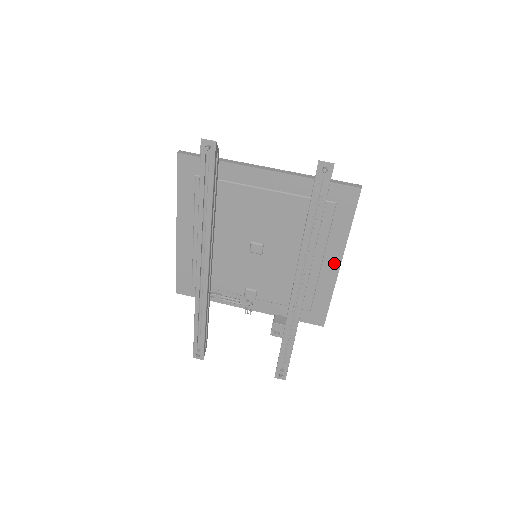
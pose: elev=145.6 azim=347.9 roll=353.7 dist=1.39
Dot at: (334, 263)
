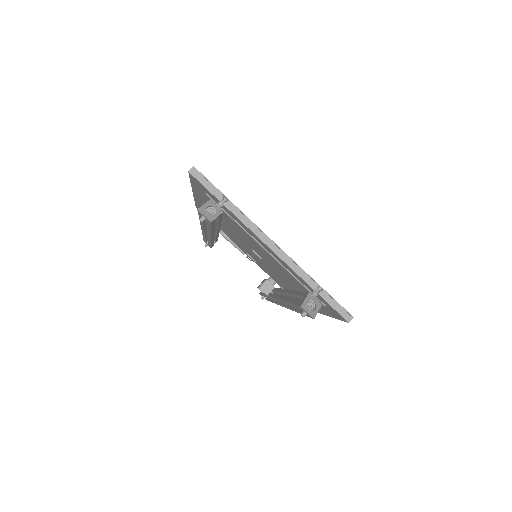
Dot at: occluded
